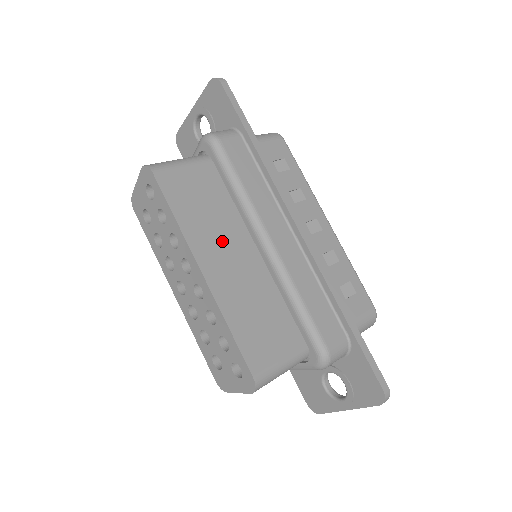
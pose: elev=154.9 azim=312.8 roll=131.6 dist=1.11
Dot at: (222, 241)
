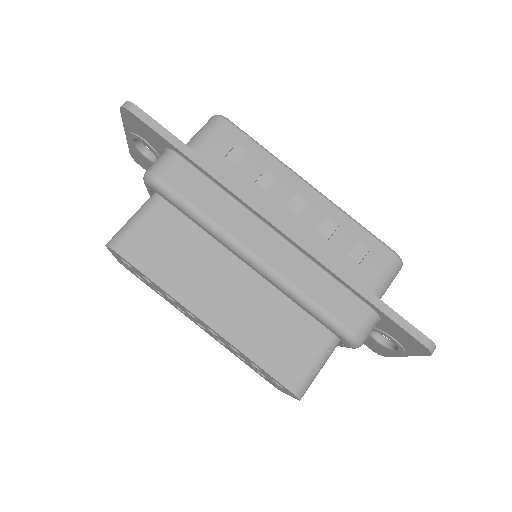
Dot at: (210, 278)
